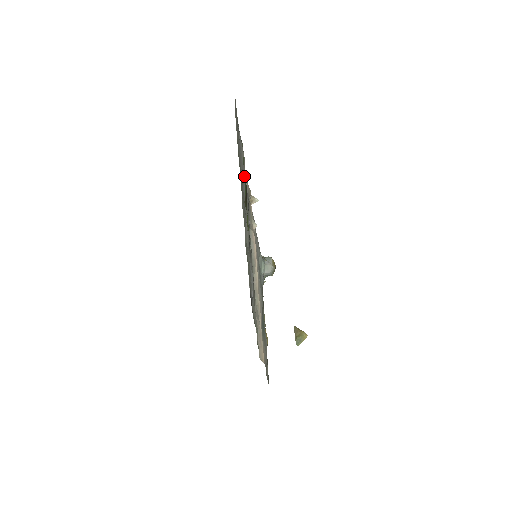
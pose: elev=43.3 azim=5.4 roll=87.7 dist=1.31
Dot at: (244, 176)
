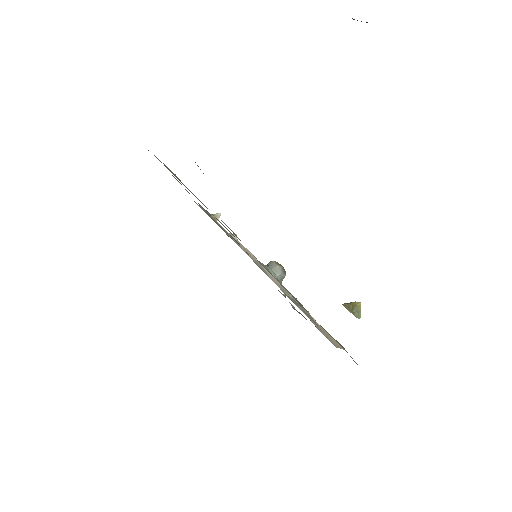
Dot at: occluded
